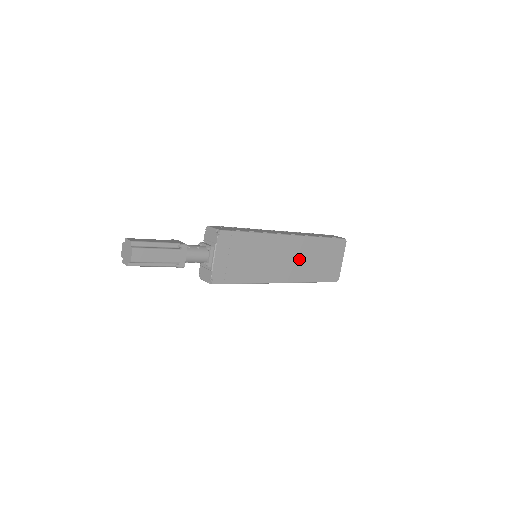
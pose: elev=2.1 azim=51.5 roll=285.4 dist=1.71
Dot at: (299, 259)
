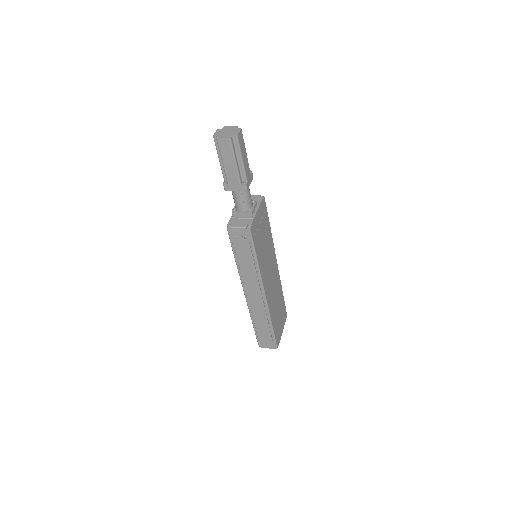
Dot at: (274, 290)
